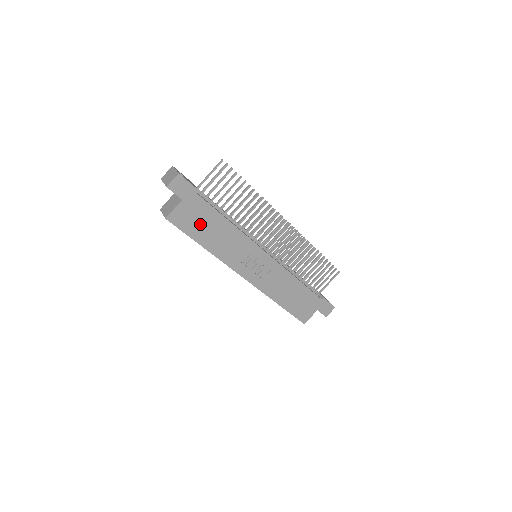
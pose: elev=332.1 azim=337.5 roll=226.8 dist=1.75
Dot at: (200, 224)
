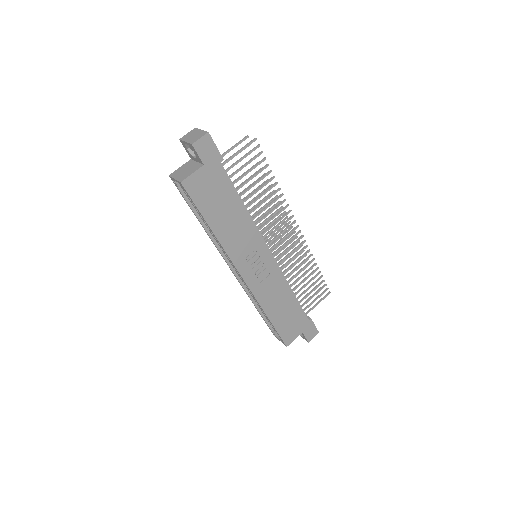
Dot at: (214, 200)
